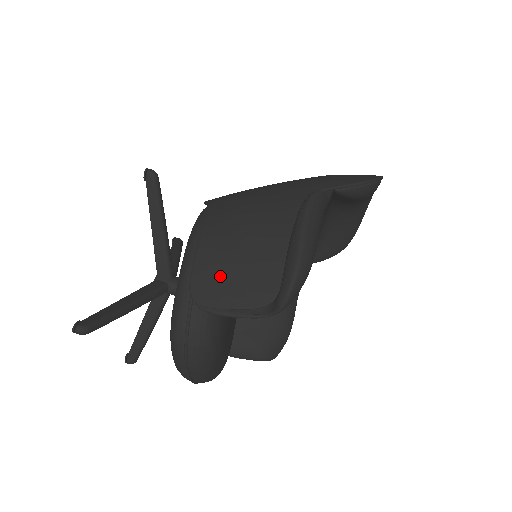
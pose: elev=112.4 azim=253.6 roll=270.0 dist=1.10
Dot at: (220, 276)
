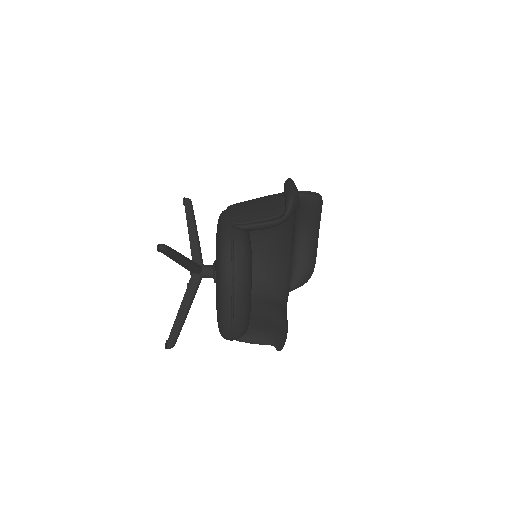
Dot at: (247, 212)
